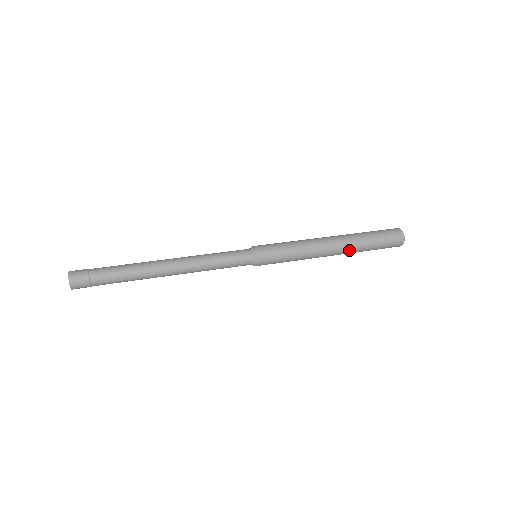
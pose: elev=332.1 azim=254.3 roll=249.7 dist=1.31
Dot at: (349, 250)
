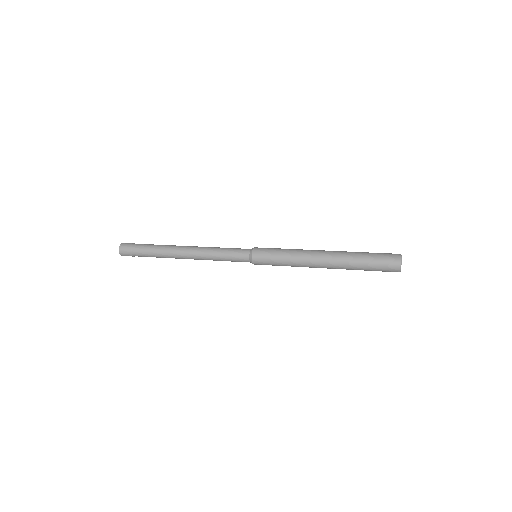
Dot at: (340, 262)
